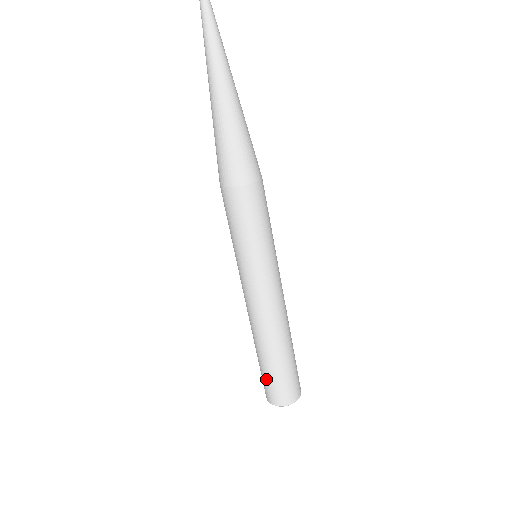
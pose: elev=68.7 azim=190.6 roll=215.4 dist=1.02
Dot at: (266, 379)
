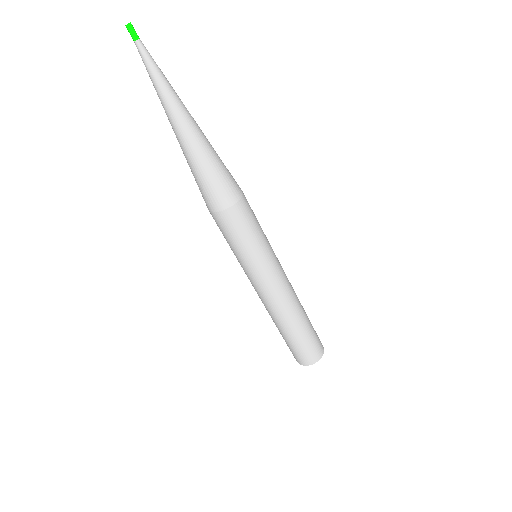
Dot at: occluded
